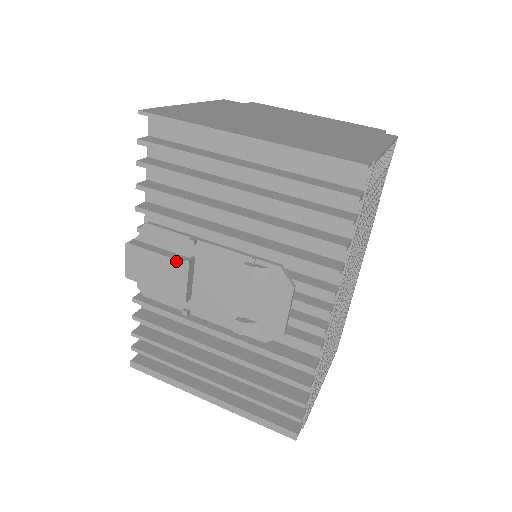
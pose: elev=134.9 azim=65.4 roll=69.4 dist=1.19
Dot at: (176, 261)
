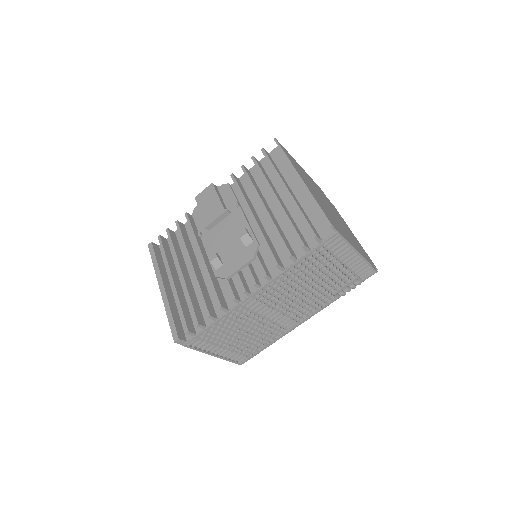
Dot at: (222, 206)
